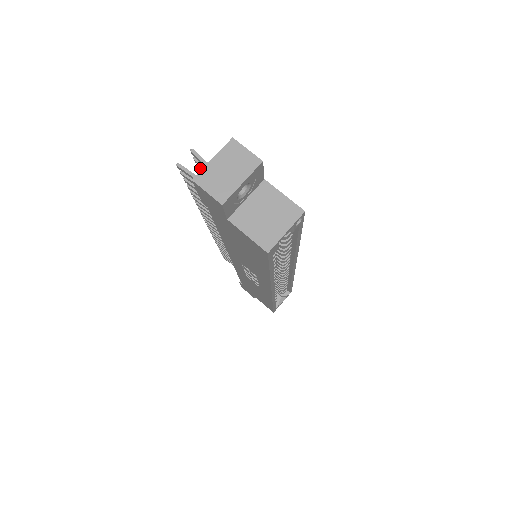
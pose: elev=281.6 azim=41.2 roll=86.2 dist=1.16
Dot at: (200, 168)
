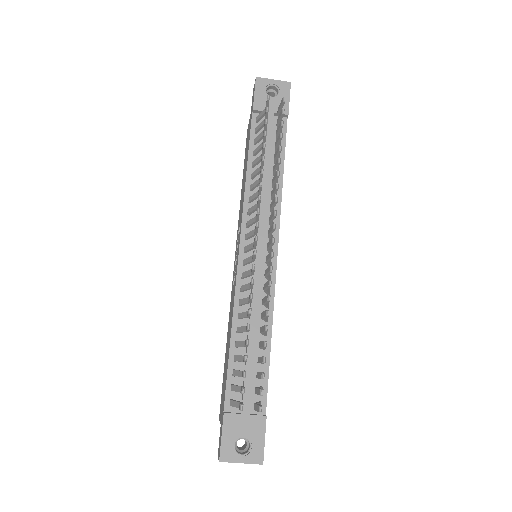
Dot at: occluded
